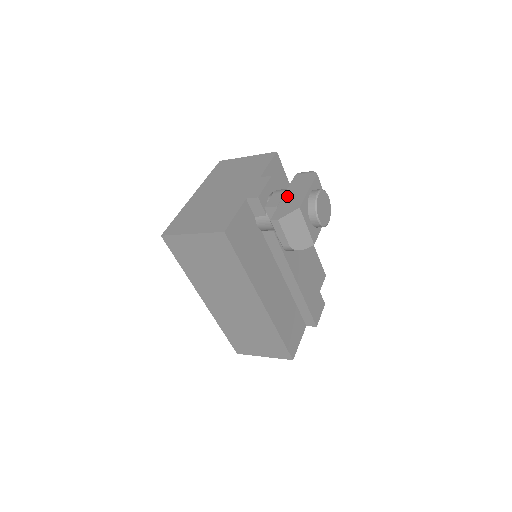
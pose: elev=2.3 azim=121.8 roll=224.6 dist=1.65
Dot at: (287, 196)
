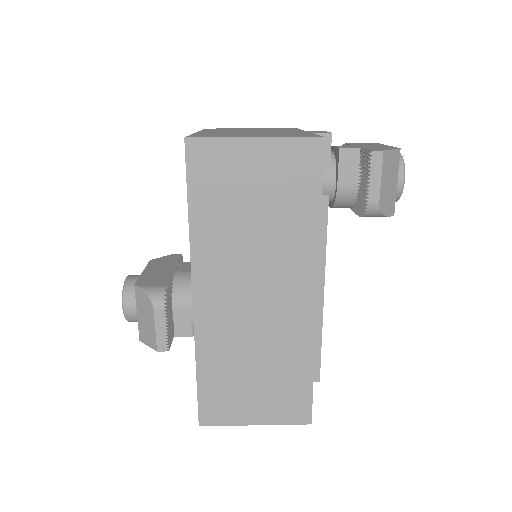
Dot at: occluded
